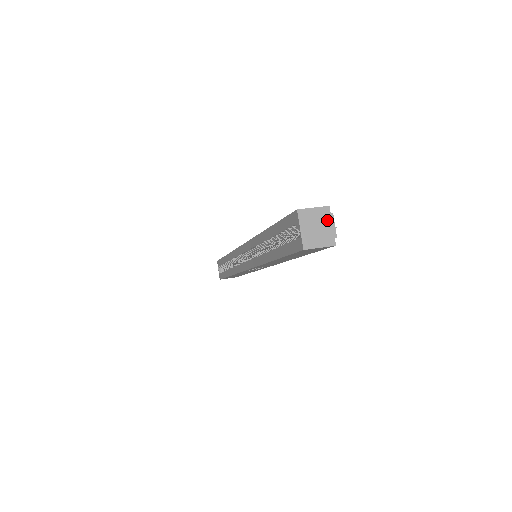
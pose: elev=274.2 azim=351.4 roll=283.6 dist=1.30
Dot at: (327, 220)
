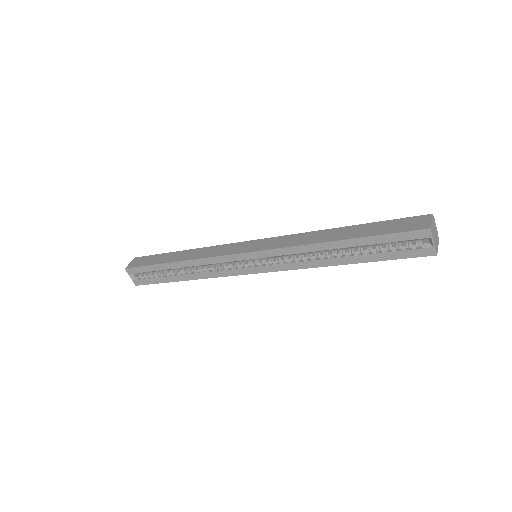
Dot at: (435, 225)
